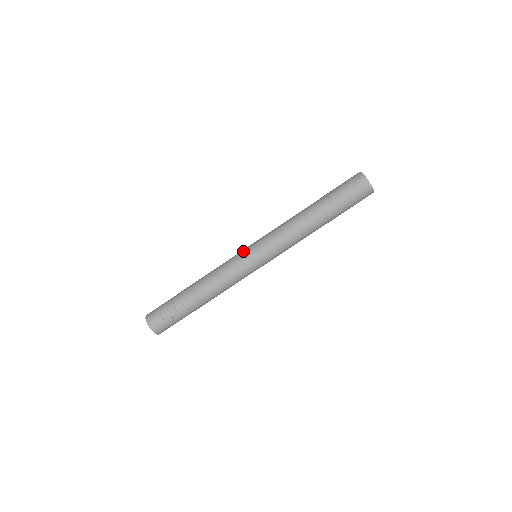
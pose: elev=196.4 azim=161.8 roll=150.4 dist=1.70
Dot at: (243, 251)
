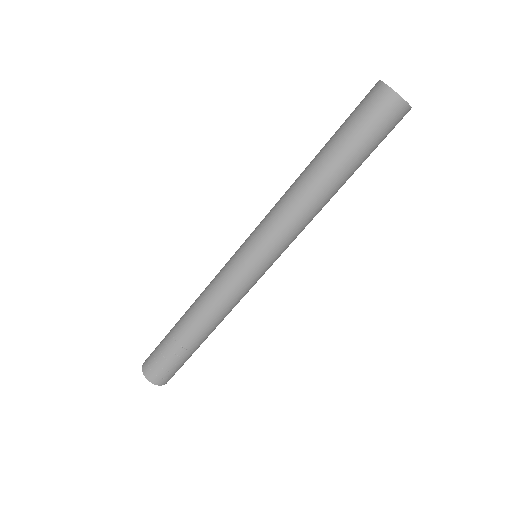
Dot at: occluded
